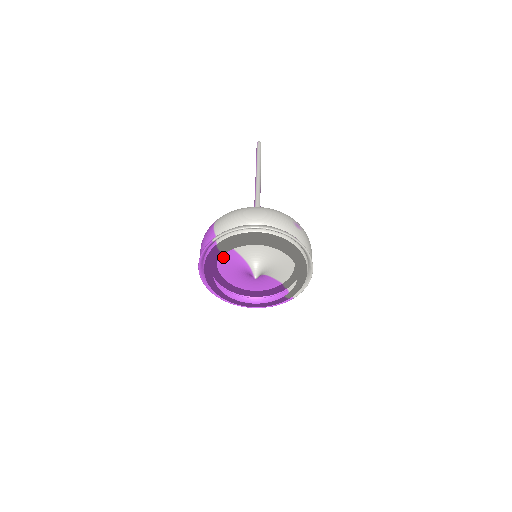
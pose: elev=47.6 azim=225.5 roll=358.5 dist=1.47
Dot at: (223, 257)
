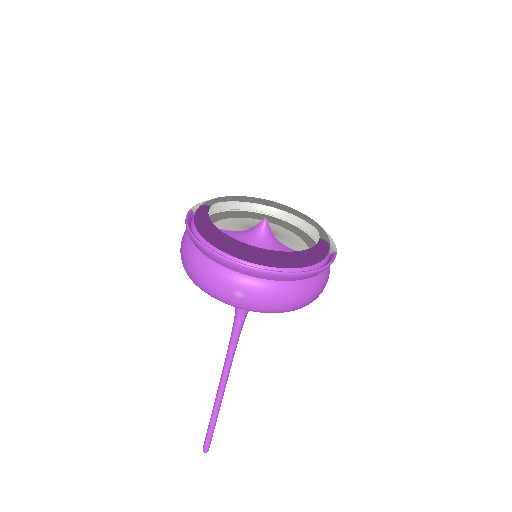
Dot at: occluded
